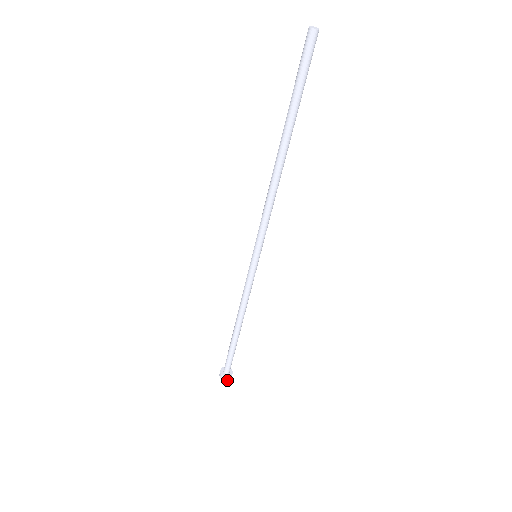
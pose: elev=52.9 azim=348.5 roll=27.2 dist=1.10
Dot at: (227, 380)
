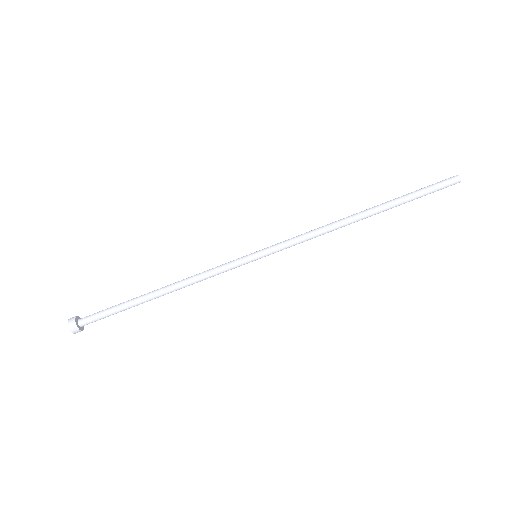
Dot at: (74, 333)
